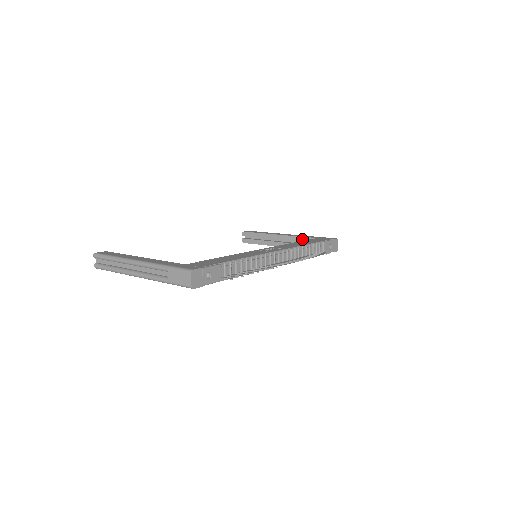
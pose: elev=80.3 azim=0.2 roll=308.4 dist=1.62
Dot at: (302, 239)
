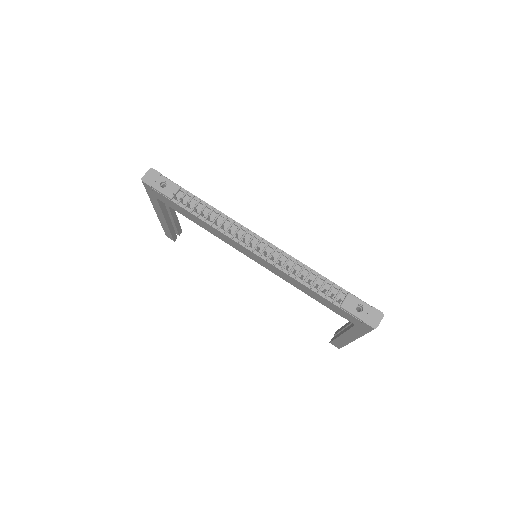
Dot at: occluded
